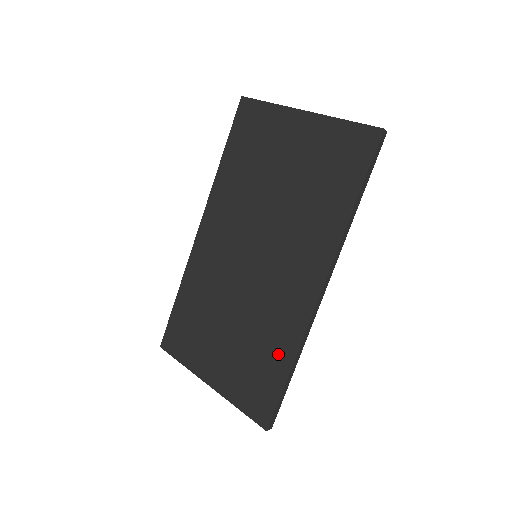
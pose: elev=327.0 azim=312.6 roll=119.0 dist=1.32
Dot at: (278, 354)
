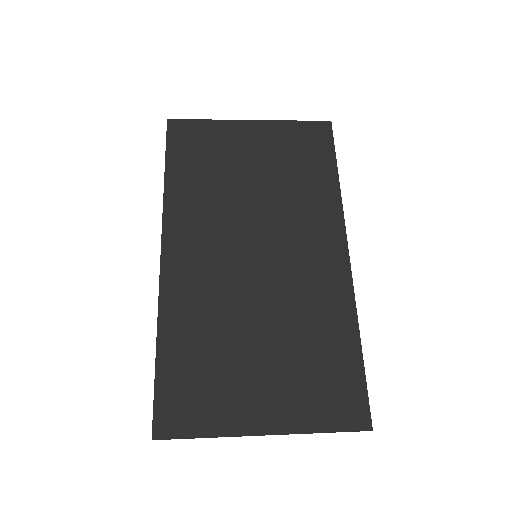
Dot at: (339, 336)
